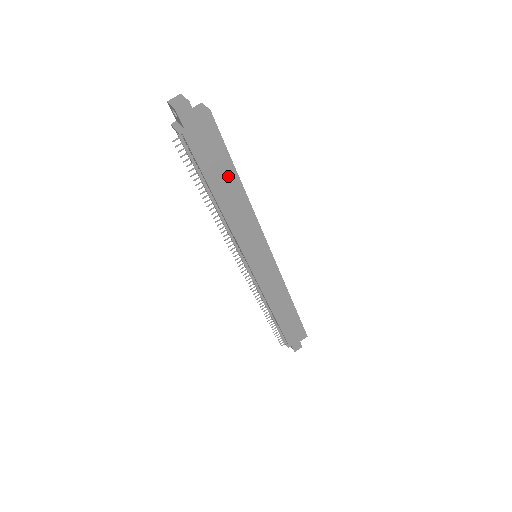
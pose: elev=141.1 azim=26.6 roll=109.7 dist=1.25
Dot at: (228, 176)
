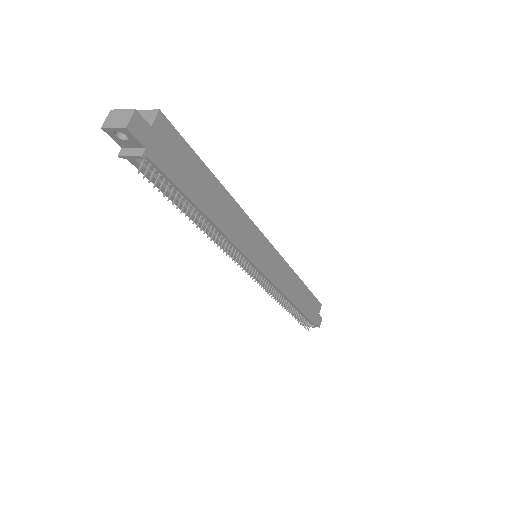
Dot at: (205, 181)
